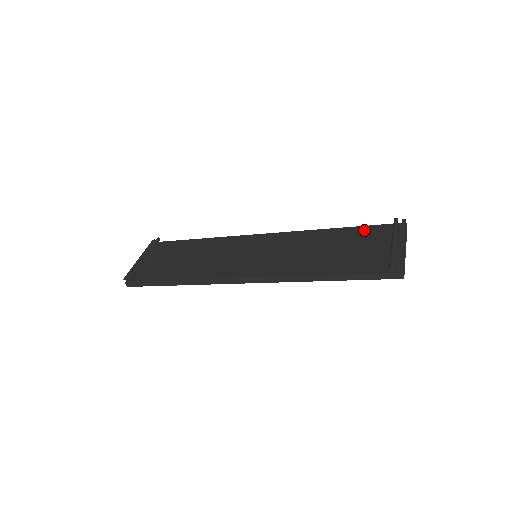
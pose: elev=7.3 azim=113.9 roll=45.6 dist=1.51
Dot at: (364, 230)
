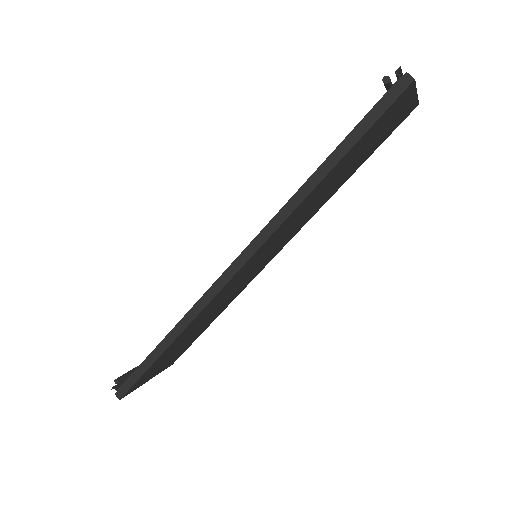
Dot at: occluded
